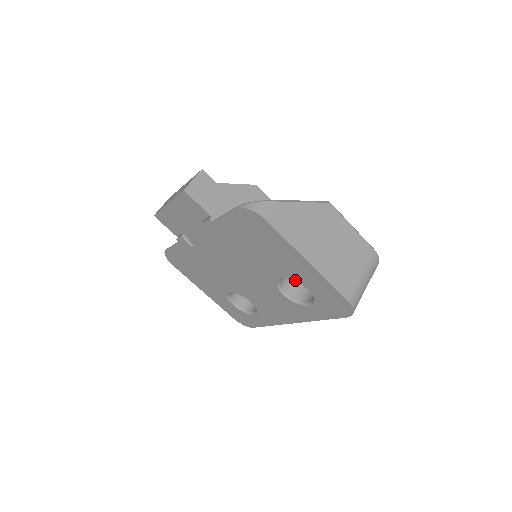
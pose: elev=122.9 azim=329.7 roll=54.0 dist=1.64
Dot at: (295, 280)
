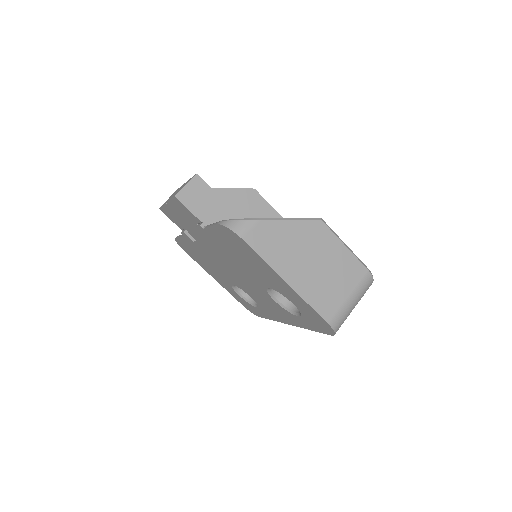
Dot at: (281, 293)
